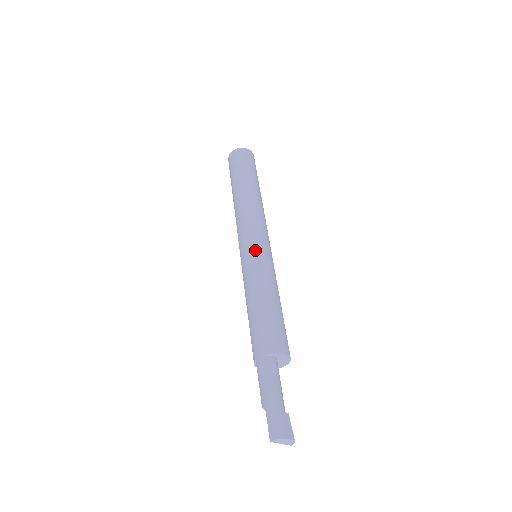
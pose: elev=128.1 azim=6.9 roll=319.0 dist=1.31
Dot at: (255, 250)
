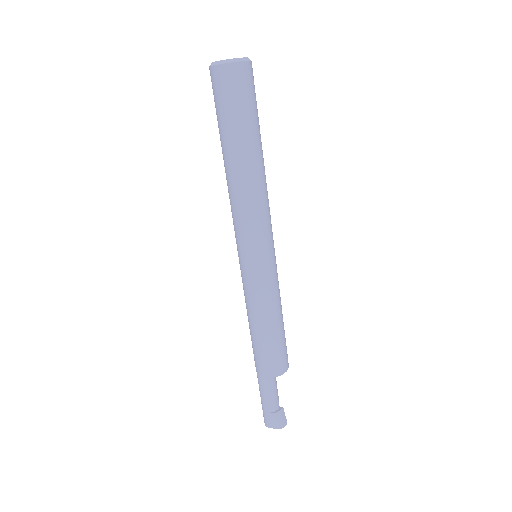
Dot at: (241, 266)
